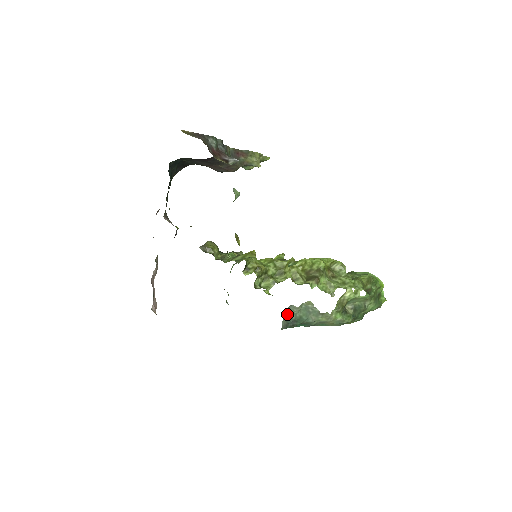
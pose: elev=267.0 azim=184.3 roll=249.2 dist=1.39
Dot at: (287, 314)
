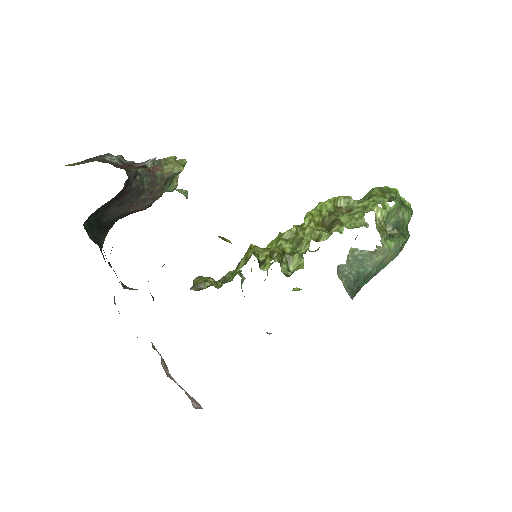
Dot at: (342, 279)
